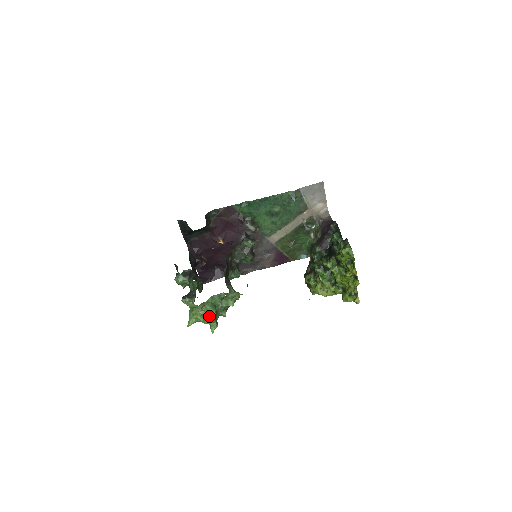
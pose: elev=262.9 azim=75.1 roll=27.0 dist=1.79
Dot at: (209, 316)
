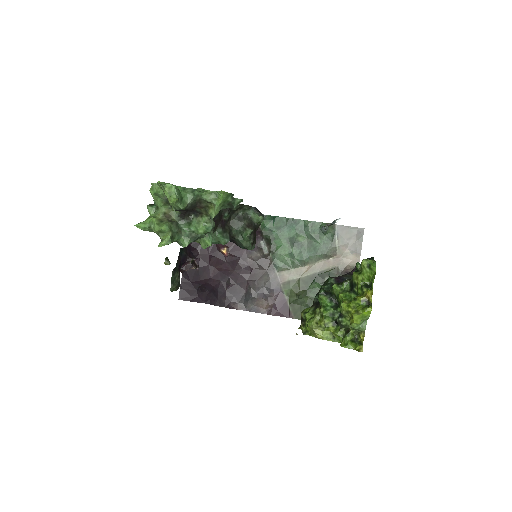
Dot at: (167, 222)
